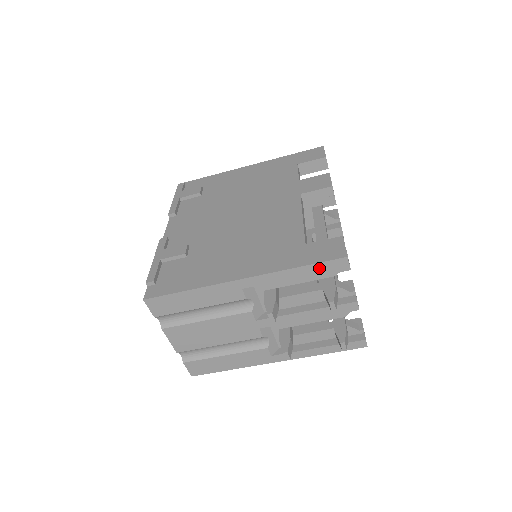
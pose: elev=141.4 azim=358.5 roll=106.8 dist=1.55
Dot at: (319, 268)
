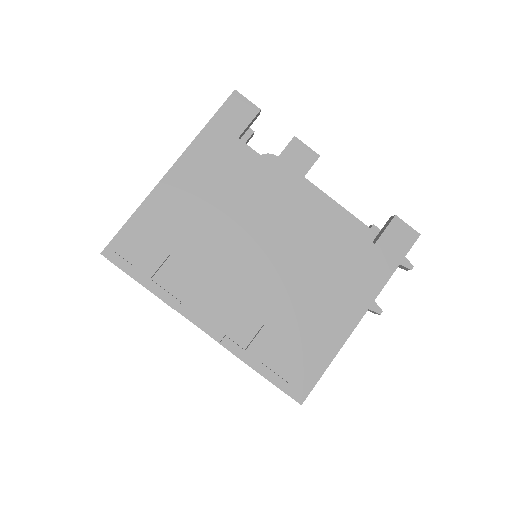
Dot at: (402, 257)
